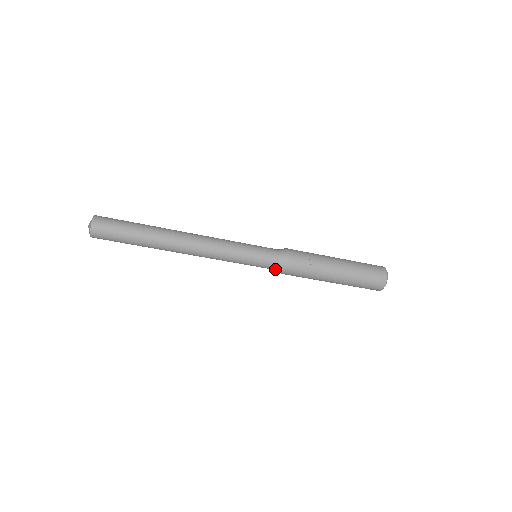
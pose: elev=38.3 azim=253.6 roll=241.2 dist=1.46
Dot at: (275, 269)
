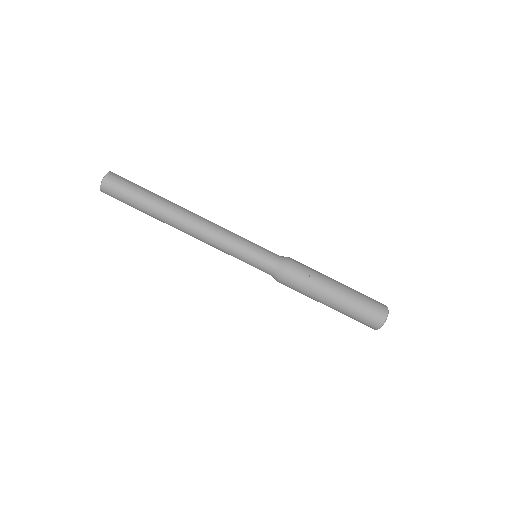
Dot at: (272, 273)
